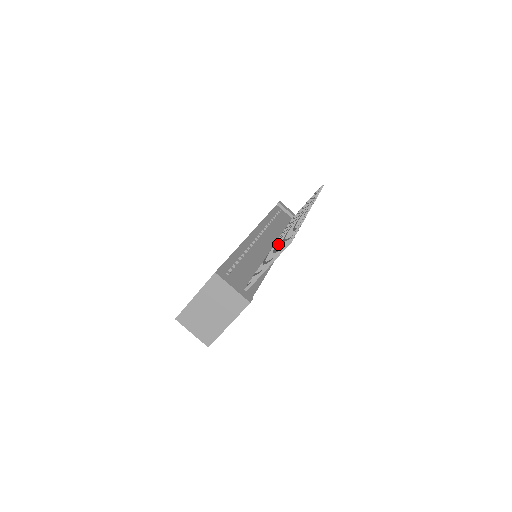
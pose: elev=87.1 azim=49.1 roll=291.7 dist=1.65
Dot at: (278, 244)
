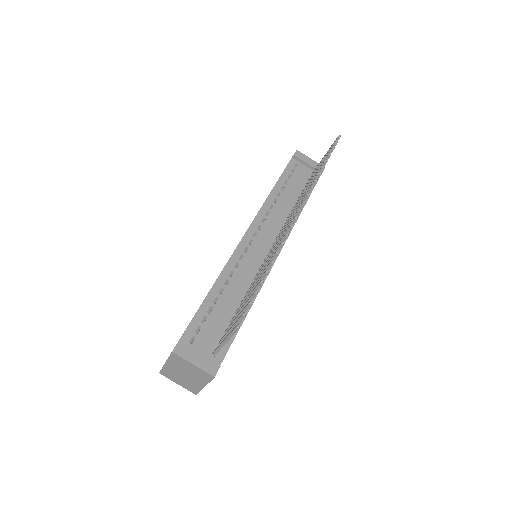
Dot at: (259, 274)
